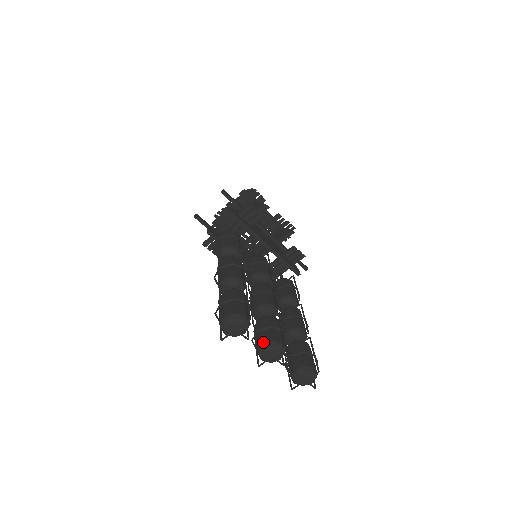
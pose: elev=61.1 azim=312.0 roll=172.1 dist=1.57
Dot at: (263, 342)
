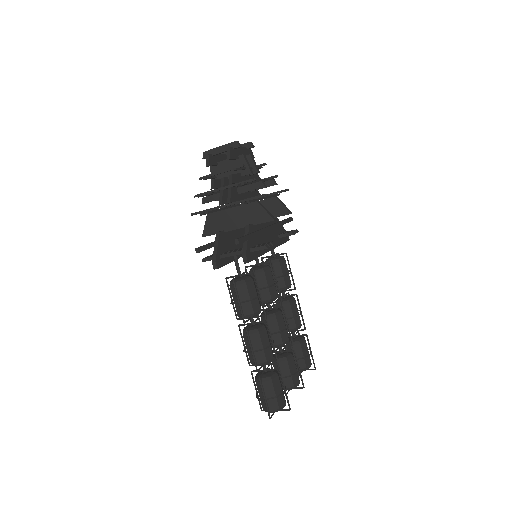
Dot at: (286, 387)
